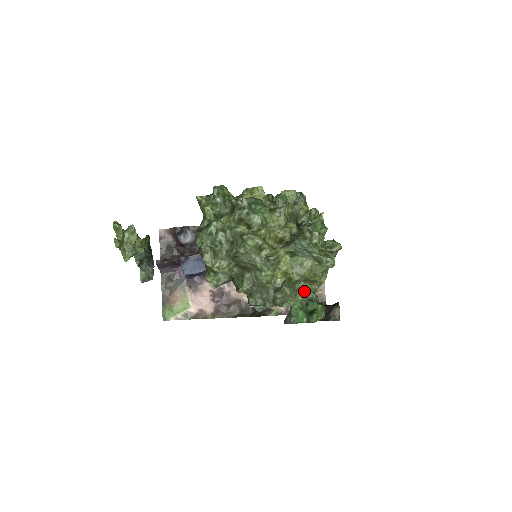
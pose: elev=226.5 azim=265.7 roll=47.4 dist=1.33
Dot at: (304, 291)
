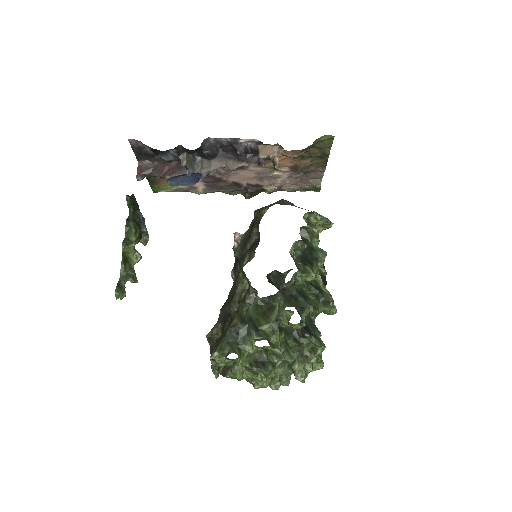
Dot at: occluded
